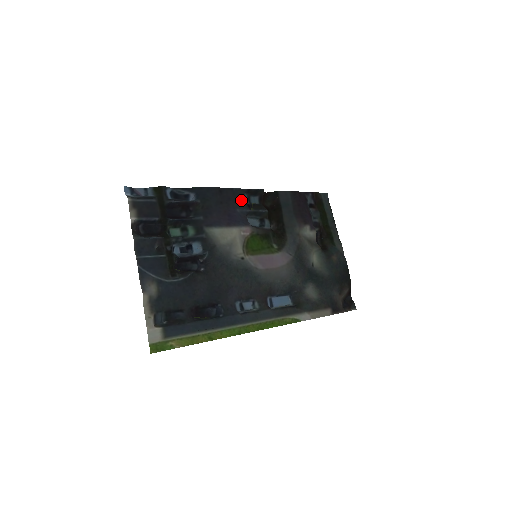
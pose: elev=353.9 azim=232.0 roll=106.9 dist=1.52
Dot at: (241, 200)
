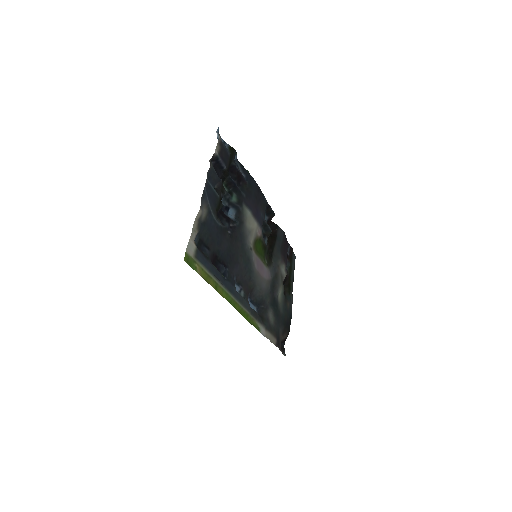
Dot at: (264, 208)
